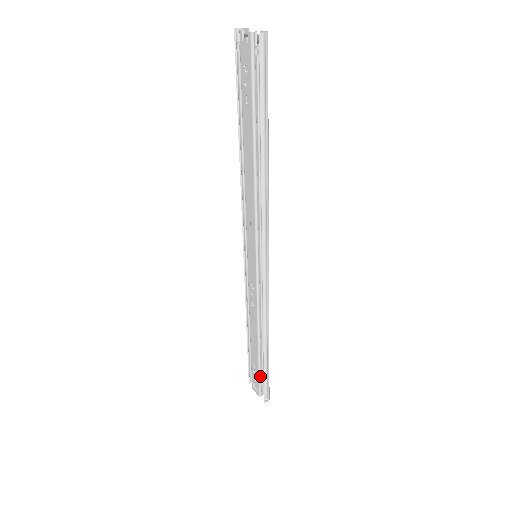
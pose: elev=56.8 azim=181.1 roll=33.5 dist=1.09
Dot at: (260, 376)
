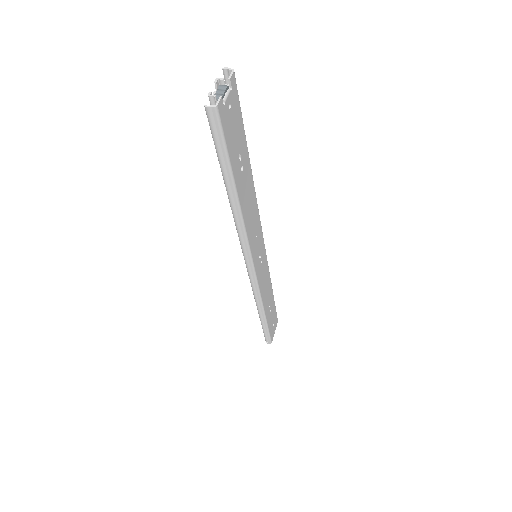
Dot at: occluded
